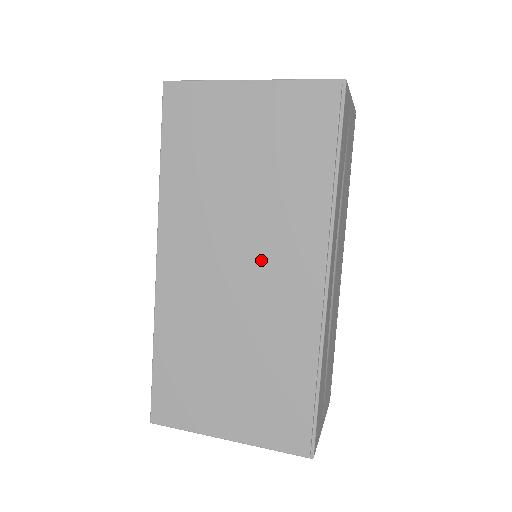
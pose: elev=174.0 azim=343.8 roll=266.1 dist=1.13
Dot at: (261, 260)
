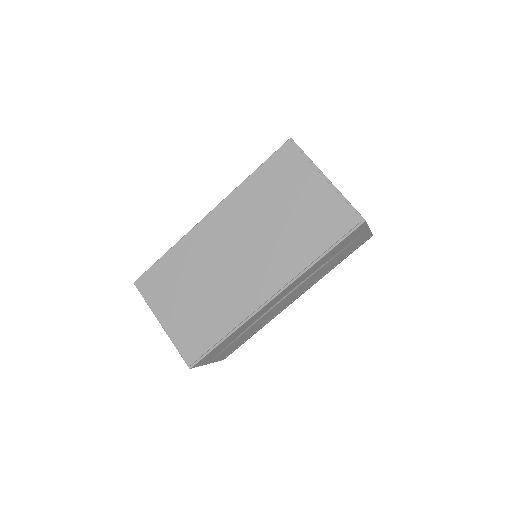
Dot at: (253, 261)
